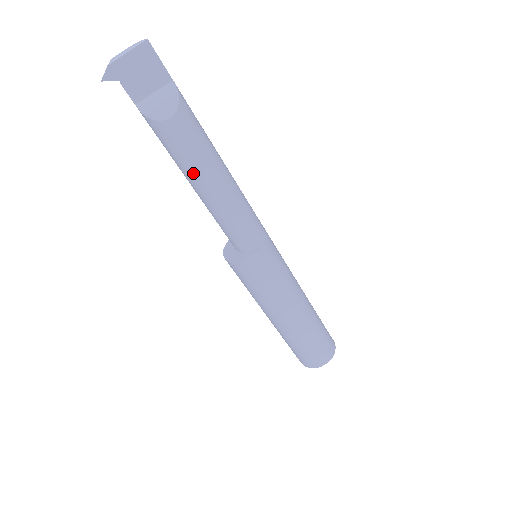
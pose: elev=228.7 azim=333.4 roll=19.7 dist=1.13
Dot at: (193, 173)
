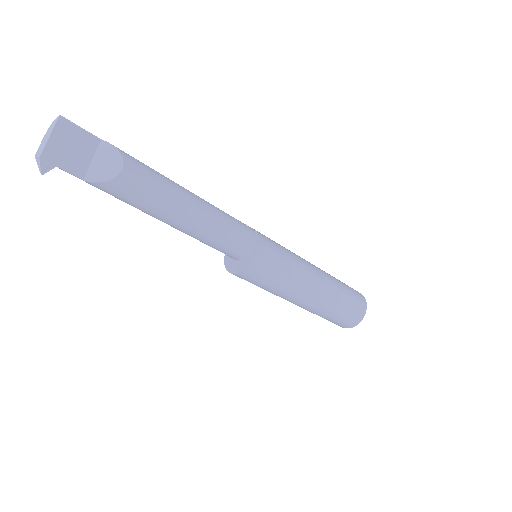
Dot at: (168, 209)
